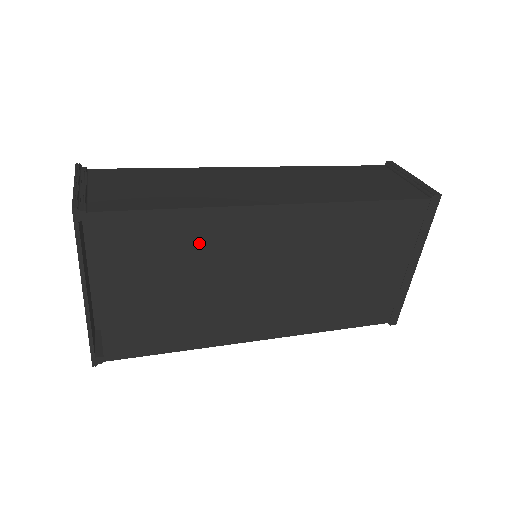
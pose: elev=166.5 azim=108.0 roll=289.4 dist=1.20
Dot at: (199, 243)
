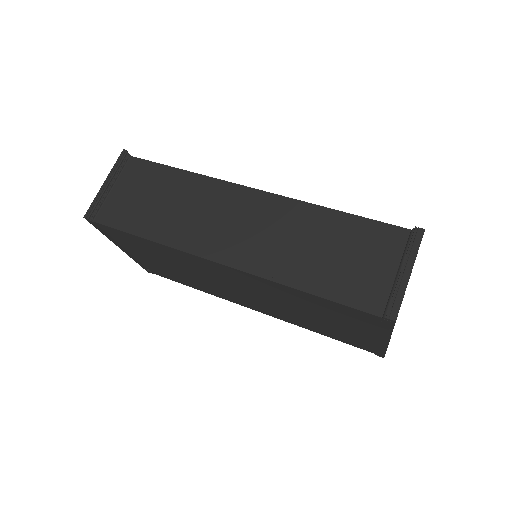
Dot at: (173, 257)
